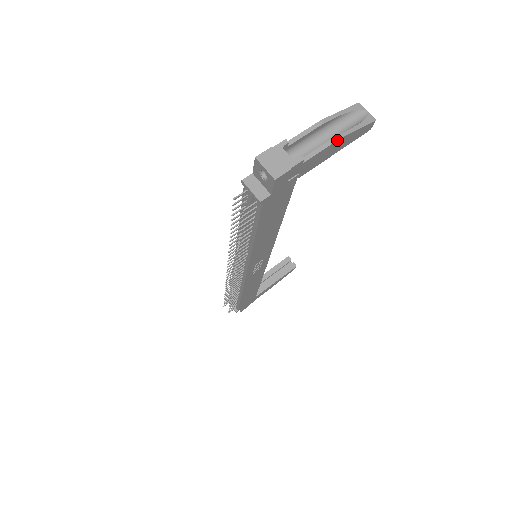
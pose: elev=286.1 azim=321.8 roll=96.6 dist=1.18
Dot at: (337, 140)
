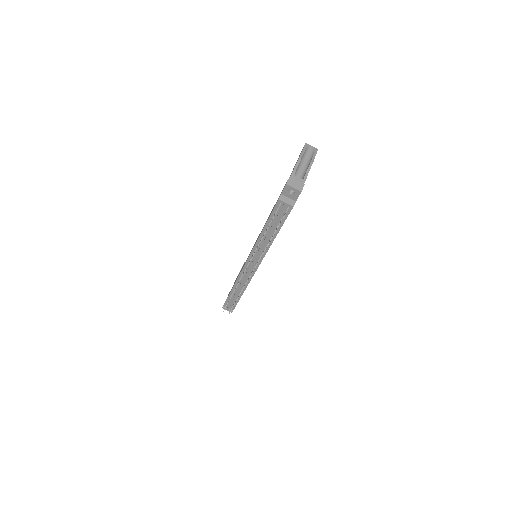
Dot at: occluded
